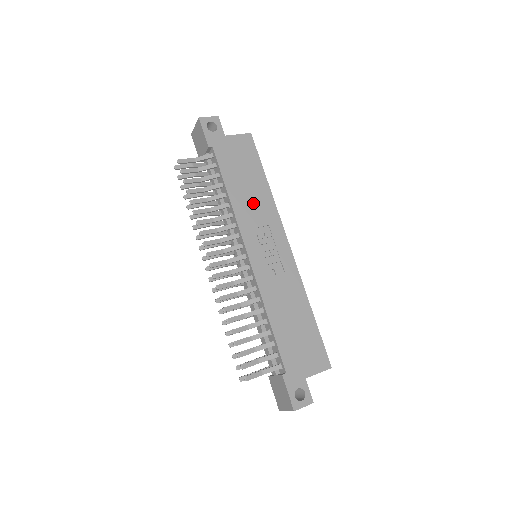
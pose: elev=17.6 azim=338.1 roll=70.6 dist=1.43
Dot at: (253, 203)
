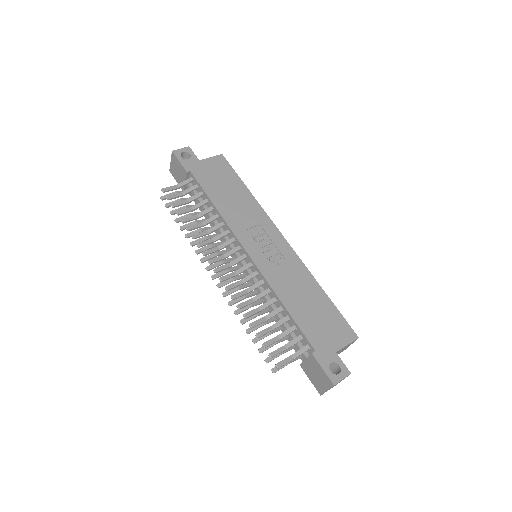
Dot at: (240, 209)
